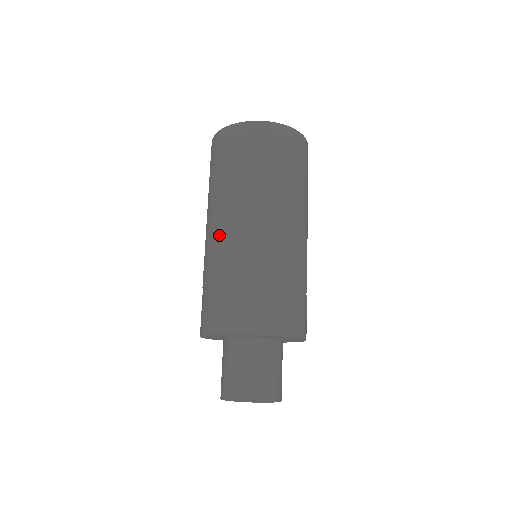
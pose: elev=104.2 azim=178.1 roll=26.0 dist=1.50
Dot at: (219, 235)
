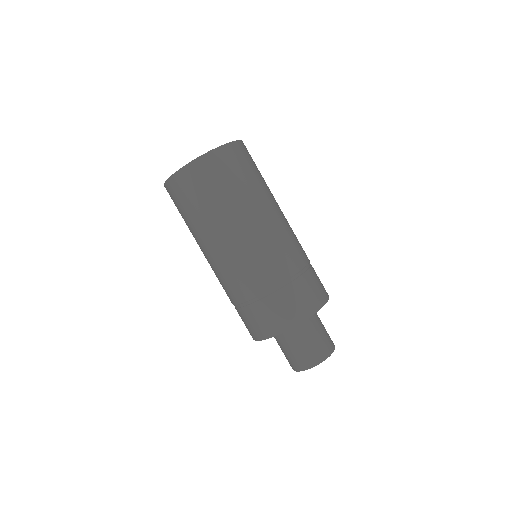
Dot at: (226, 266)
